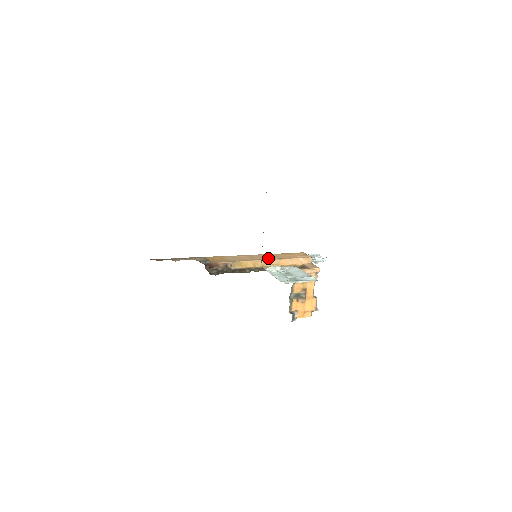
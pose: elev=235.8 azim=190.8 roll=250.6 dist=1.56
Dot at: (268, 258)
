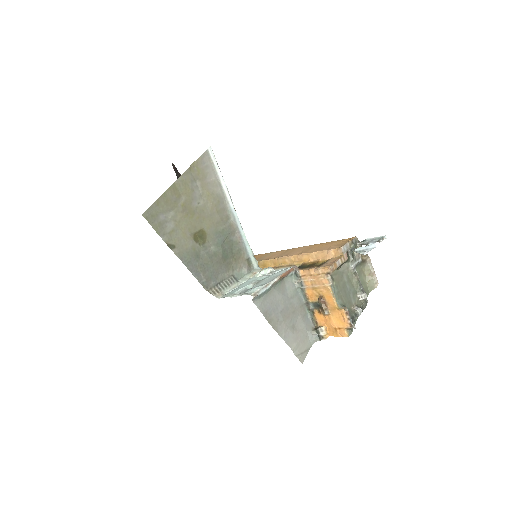
Dot at: (293, 253)
